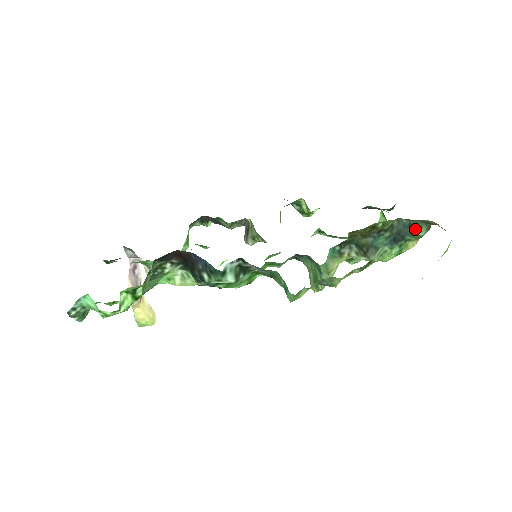
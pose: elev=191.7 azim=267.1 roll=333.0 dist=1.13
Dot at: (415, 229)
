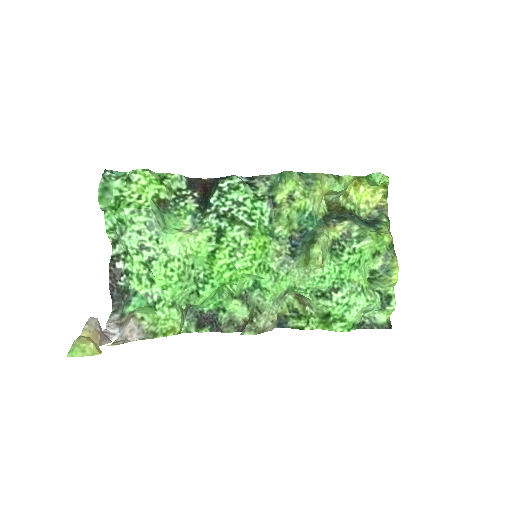
Dot at: (378, 220)
